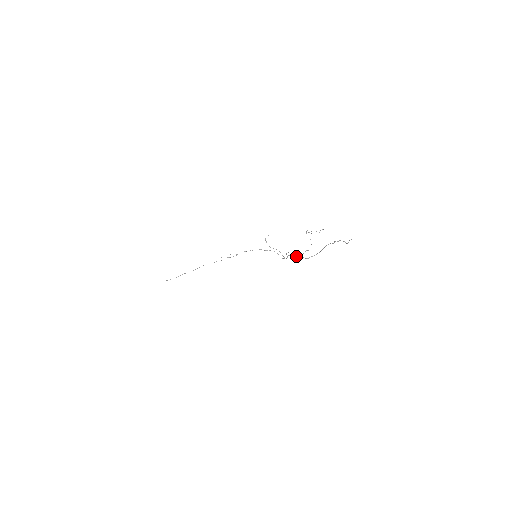
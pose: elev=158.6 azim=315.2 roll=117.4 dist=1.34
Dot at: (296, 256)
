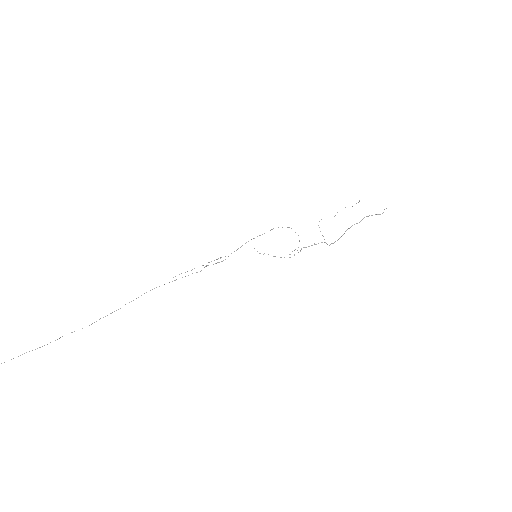
Dot at: occluded
